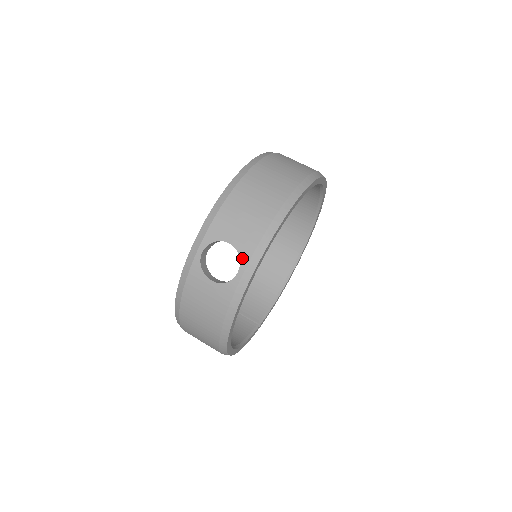
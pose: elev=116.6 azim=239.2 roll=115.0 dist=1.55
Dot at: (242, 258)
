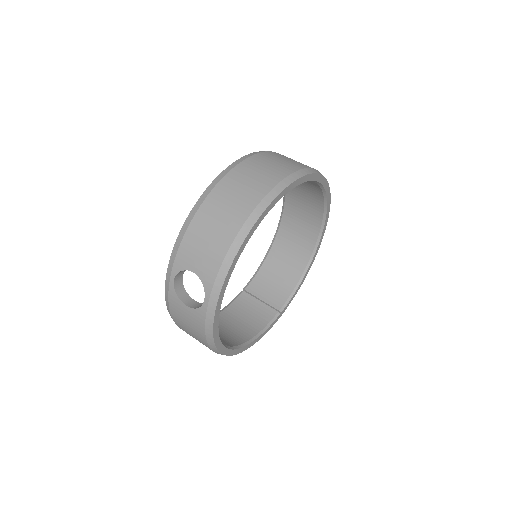
Dot at: (205, 287)
